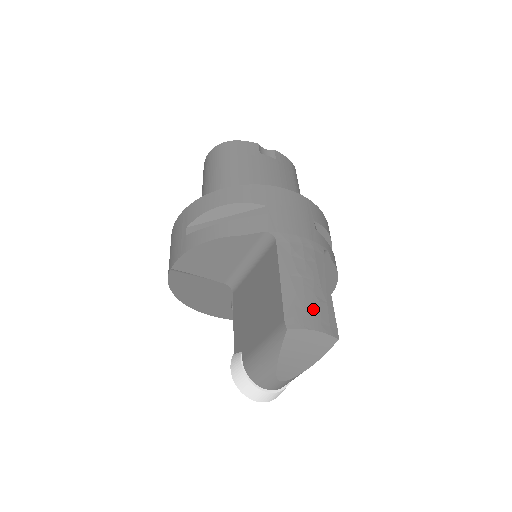
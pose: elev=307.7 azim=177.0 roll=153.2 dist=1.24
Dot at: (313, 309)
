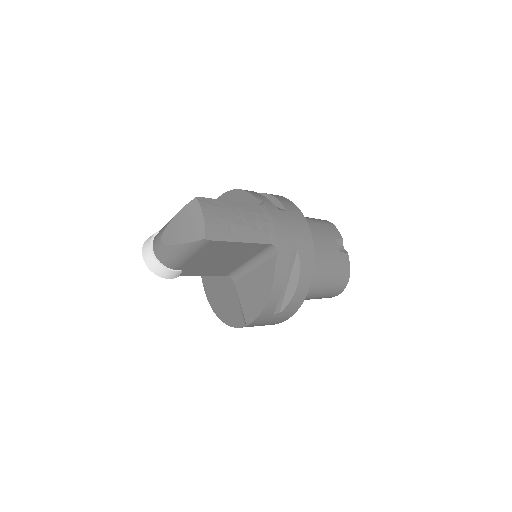
Dot at: (220, 218)
